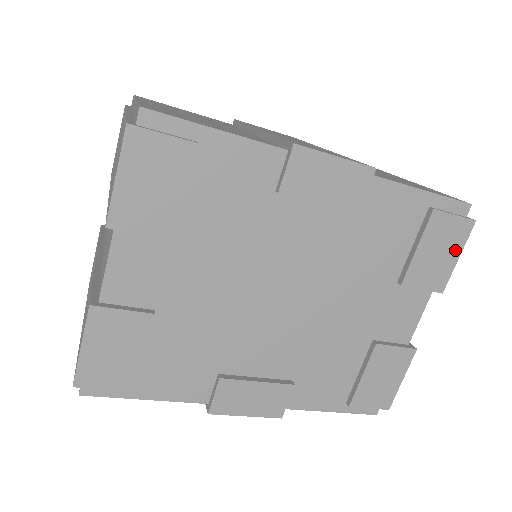
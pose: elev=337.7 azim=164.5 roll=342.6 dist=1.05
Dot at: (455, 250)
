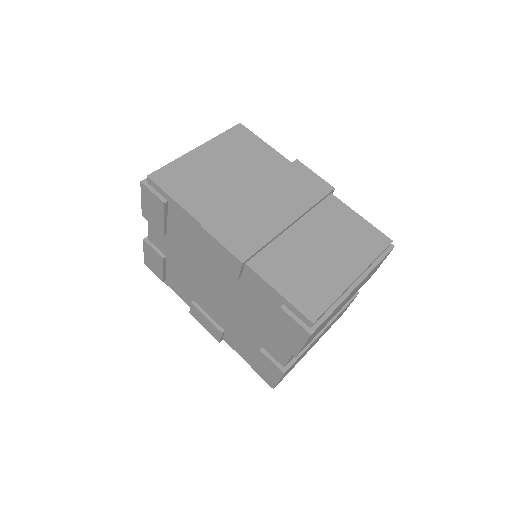
Dot at: (299, 340)
